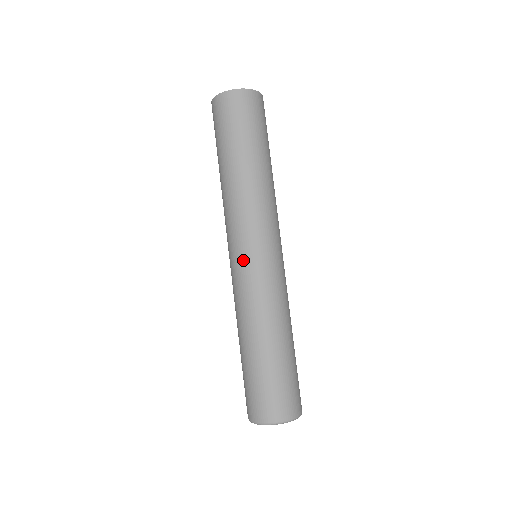
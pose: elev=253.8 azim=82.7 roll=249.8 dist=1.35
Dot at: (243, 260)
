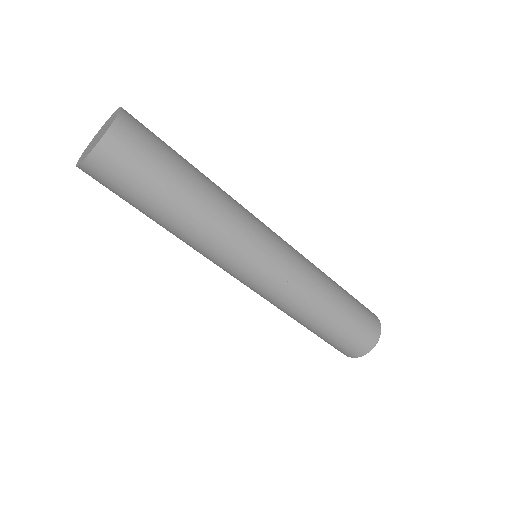
Dot at: (258, 280)
